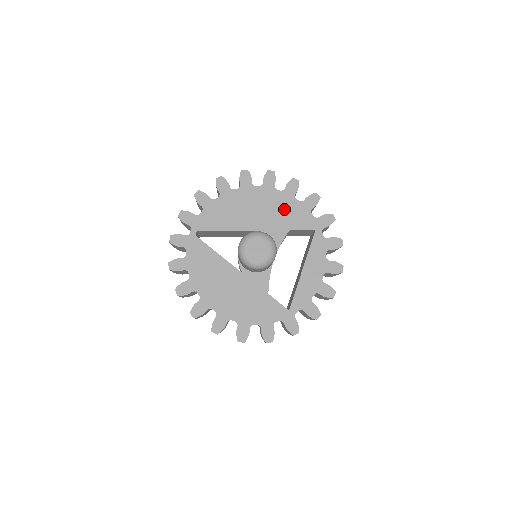
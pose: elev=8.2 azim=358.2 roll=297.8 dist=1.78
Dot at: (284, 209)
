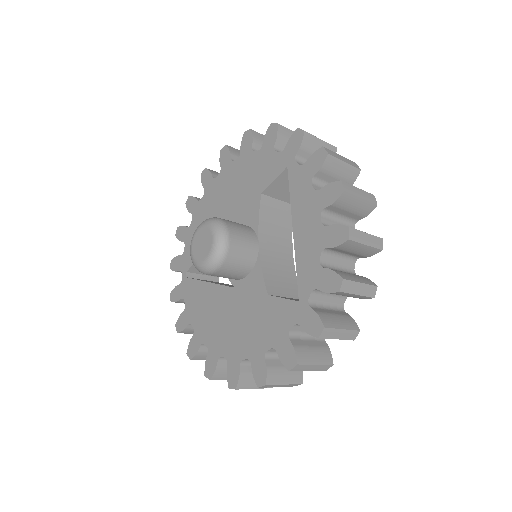
Dot at: (247, 175)
